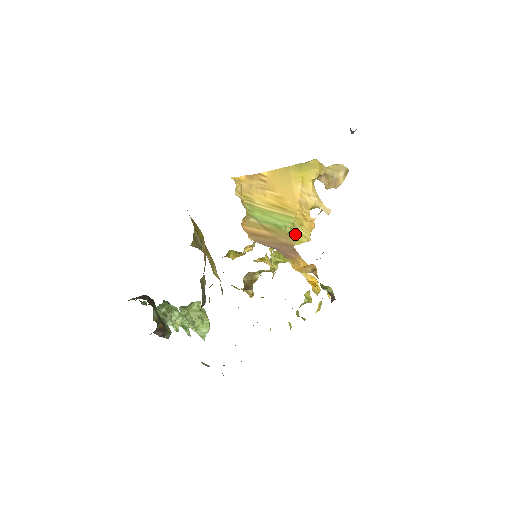
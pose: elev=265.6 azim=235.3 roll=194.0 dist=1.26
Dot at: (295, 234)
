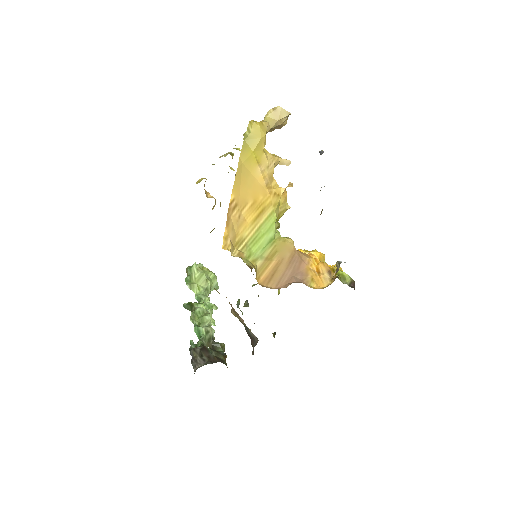
Dot at: (278, 217)
